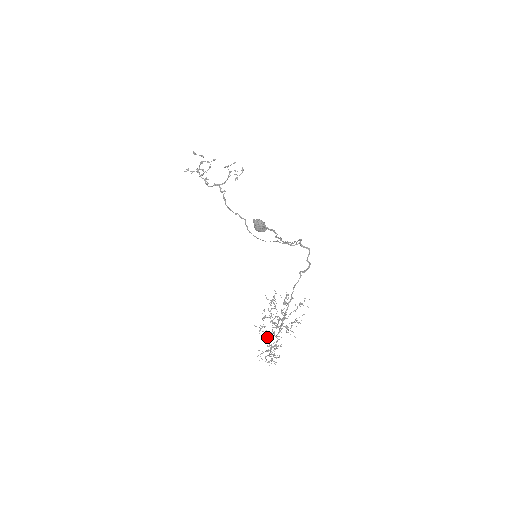
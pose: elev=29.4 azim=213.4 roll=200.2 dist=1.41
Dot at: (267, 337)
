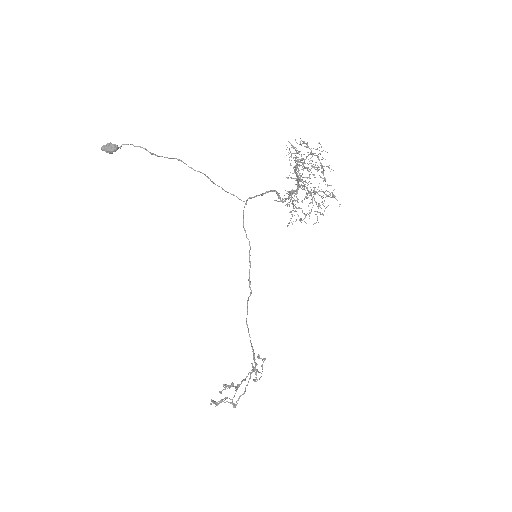
Dot at: (299, 181)
